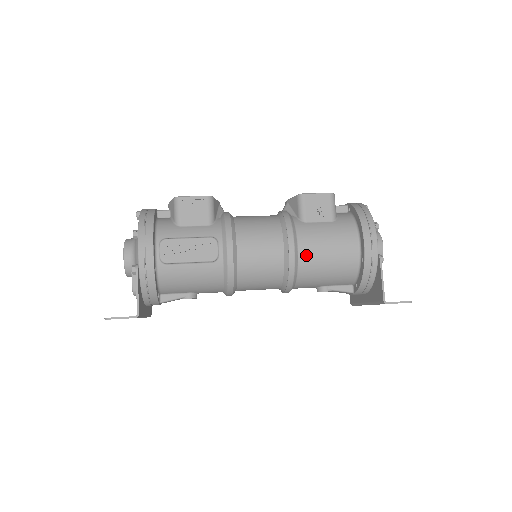
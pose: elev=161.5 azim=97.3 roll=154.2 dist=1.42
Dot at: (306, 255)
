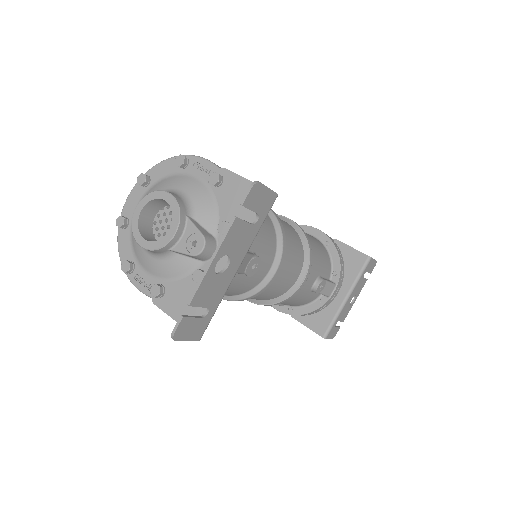
Dot at: occluded
